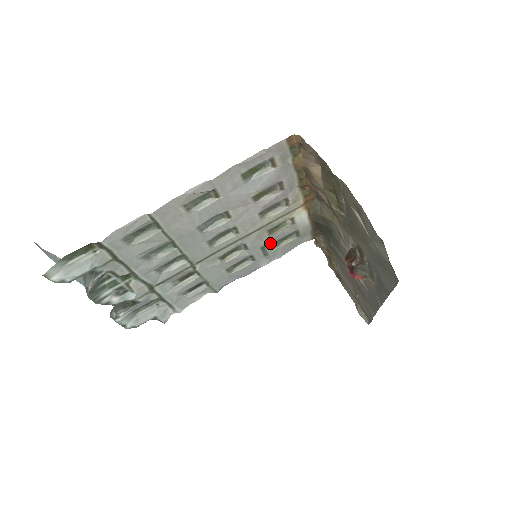
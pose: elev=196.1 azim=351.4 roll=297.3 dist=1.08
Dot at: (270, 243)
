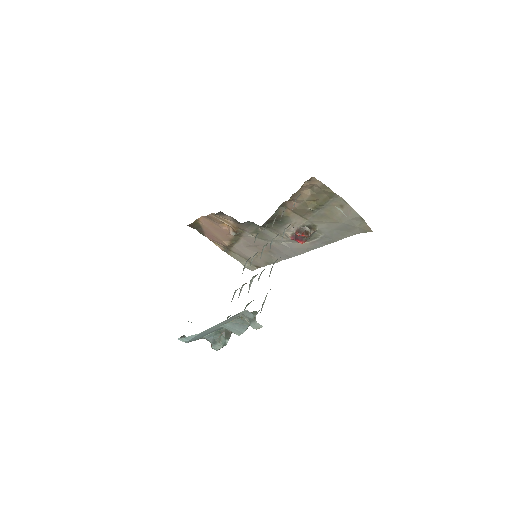
Dot at: occluded
